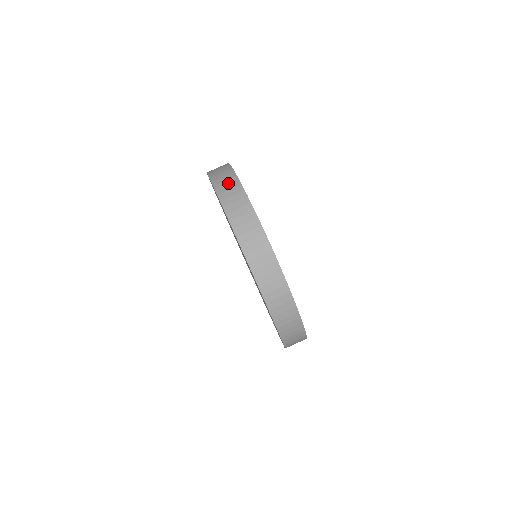
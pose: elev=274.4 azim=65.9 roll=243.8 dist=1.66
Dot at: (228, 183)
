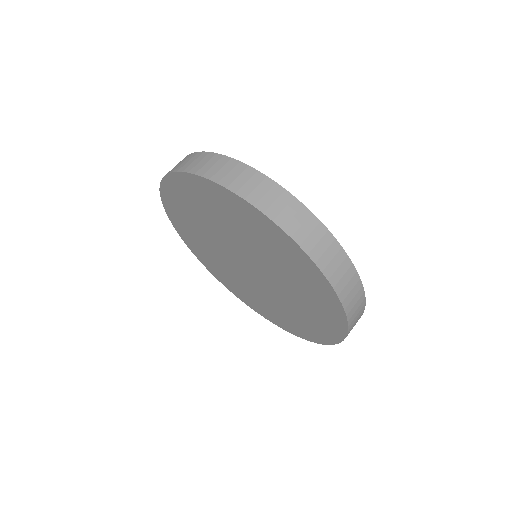
Dot at: occluded
